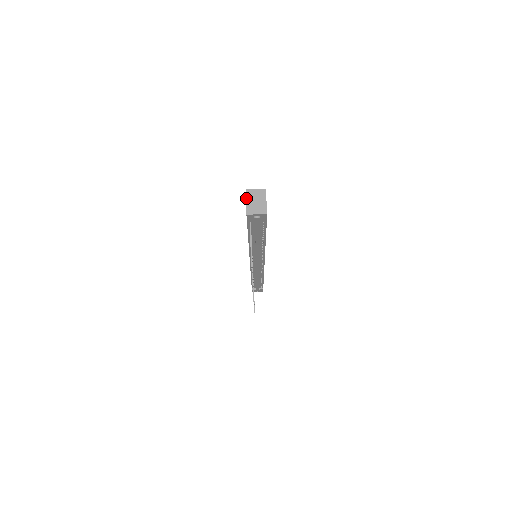
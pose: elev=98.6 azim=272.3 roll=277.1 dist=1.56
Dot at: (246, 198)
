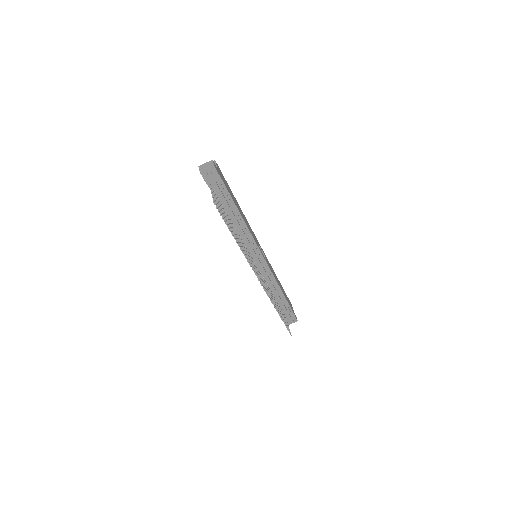
Dot at: occluded
